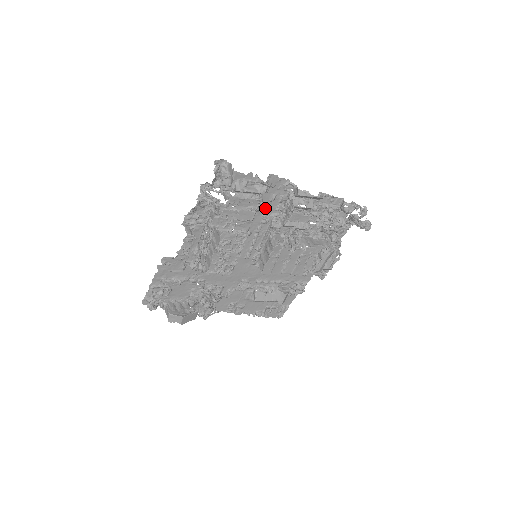
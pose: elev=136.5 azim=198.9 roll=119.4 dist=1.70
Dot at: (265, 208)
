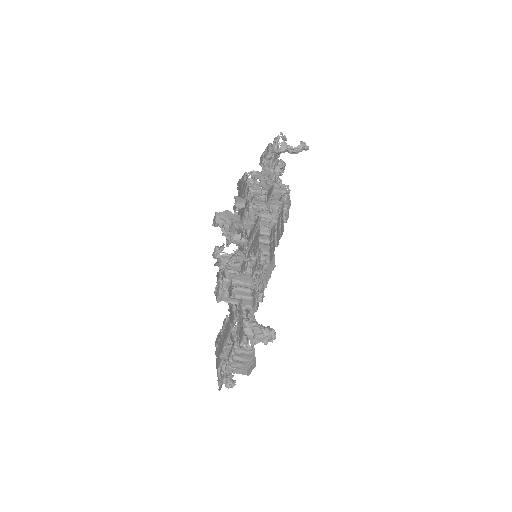
Dot at: occluded
